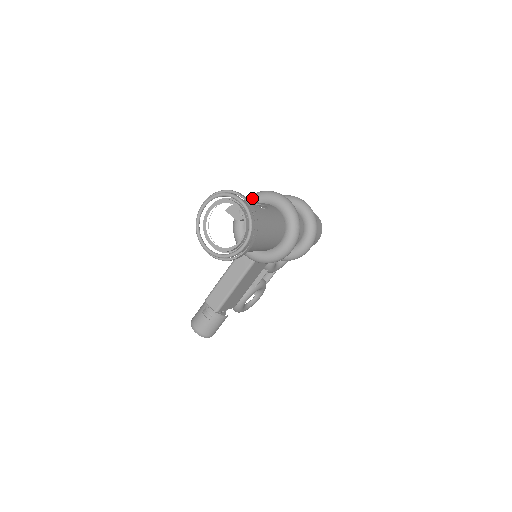
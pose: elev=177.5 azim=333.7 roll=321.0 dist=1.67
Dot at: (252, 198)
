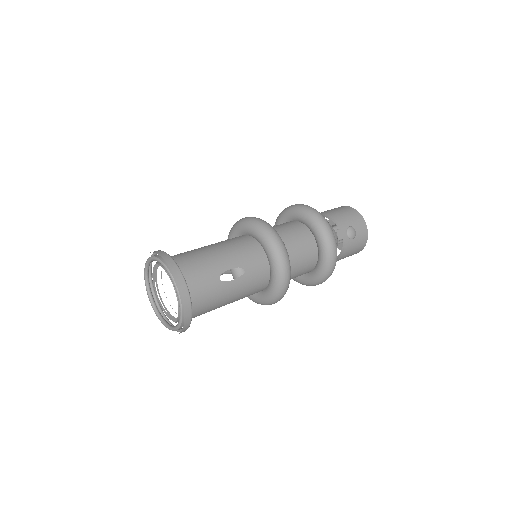
Dot at: (251, 228)
